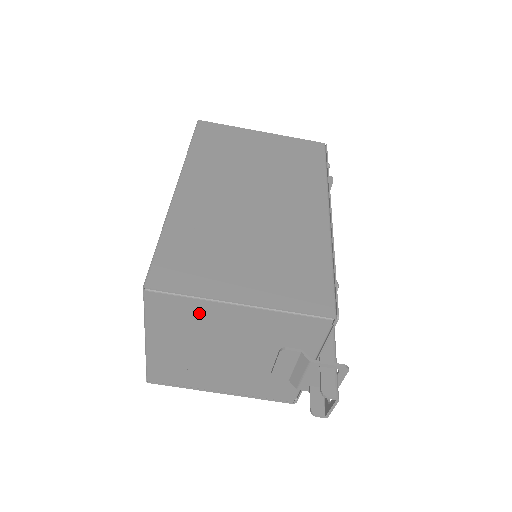
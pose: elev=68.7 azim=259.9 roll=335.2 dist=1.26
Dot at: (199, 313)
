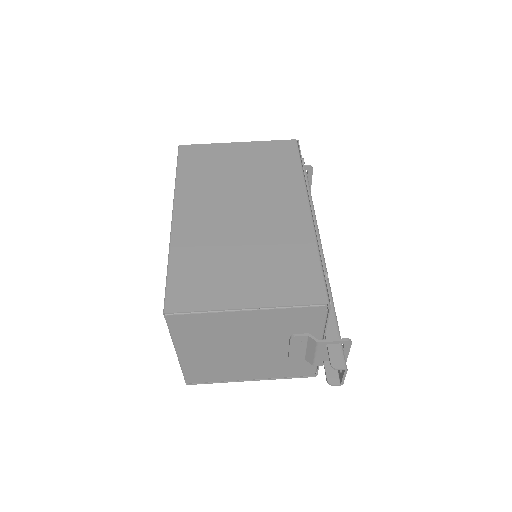
Dot at: (214, 323)
